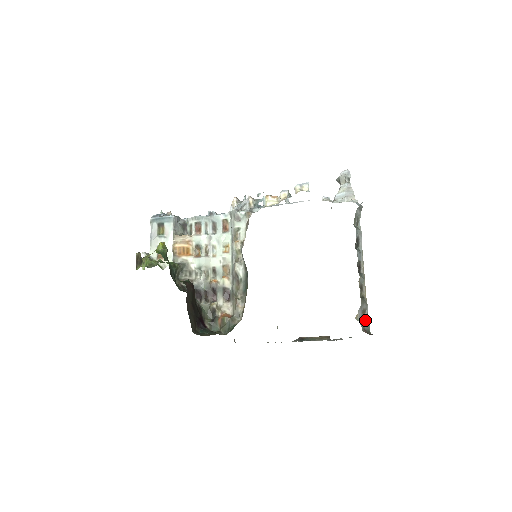
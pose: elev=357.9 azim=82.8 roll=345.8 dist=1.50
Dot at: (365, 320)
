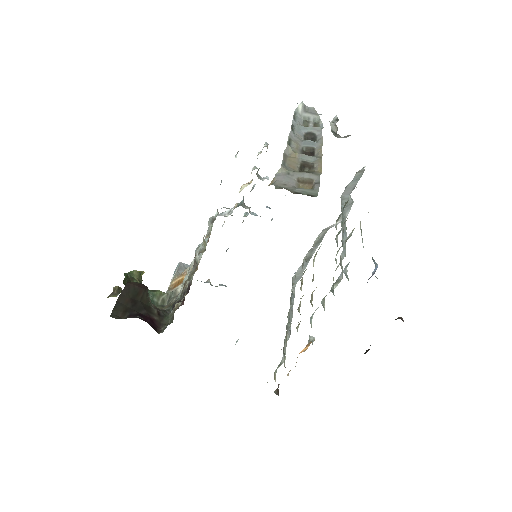
Dot at: occluded
